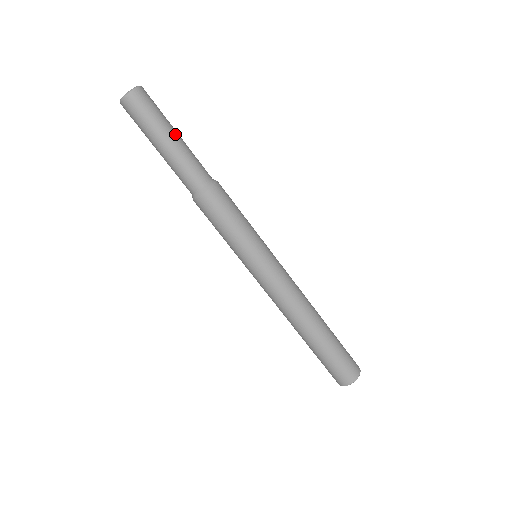
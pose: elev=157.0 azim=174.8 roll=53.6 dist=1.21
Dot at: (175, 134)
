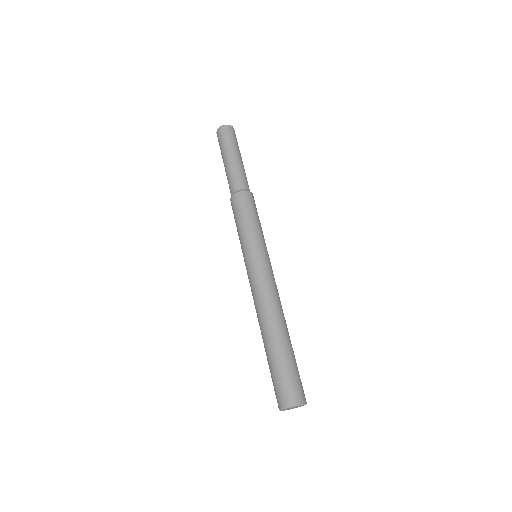
Dot at: (233, 155)
